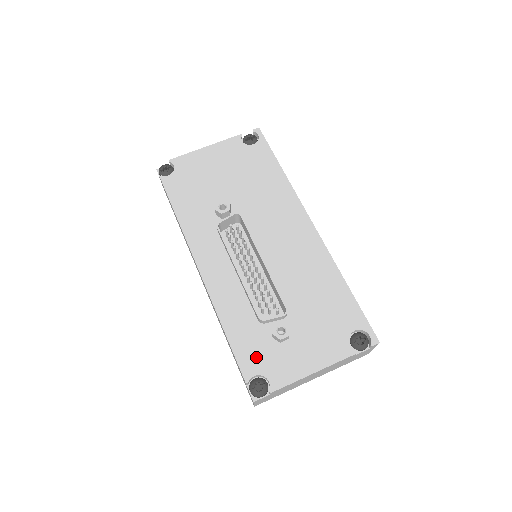
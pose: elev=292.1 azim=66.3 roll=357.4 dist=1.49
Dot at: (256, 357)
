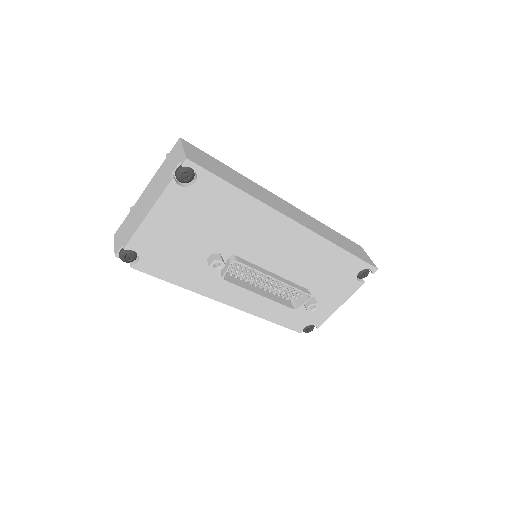
Dot at: (300, 321)
